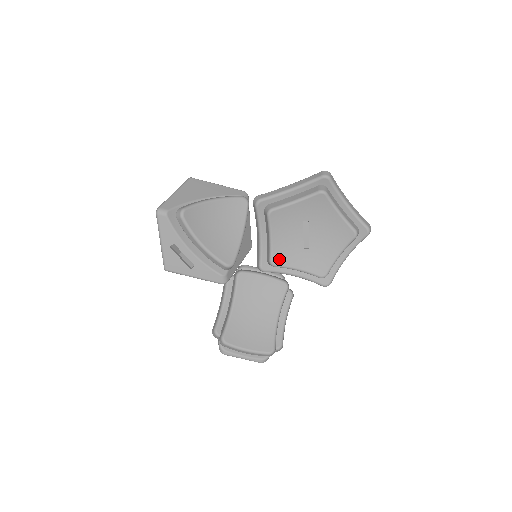
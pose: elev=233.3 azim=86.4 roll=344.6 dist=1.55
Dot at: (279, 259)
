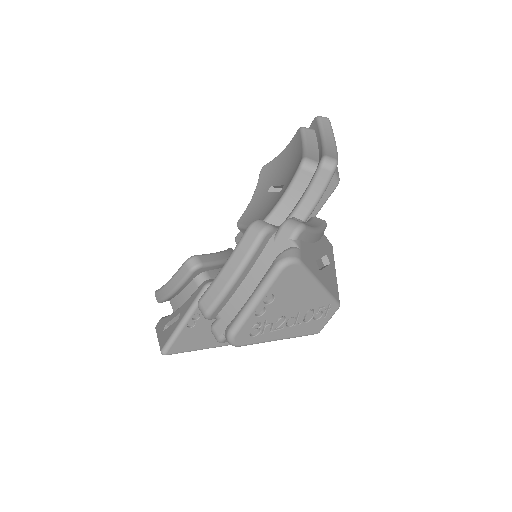
Dot at: occluded
